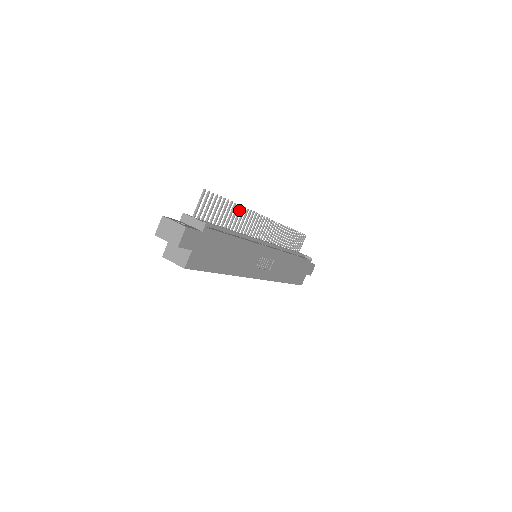
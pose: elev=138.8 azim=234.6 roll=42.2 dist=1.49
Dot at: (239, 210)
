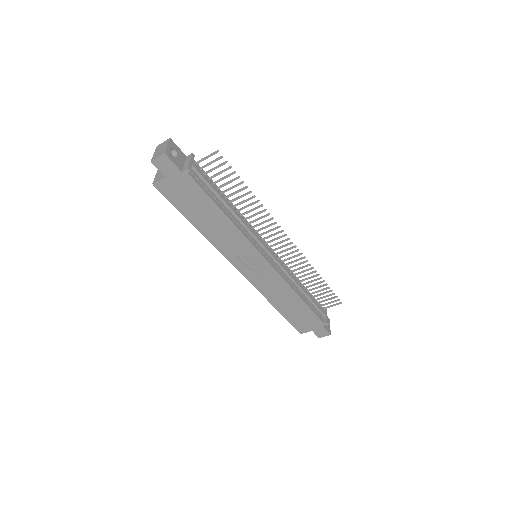
Dot at: (255, 201)
